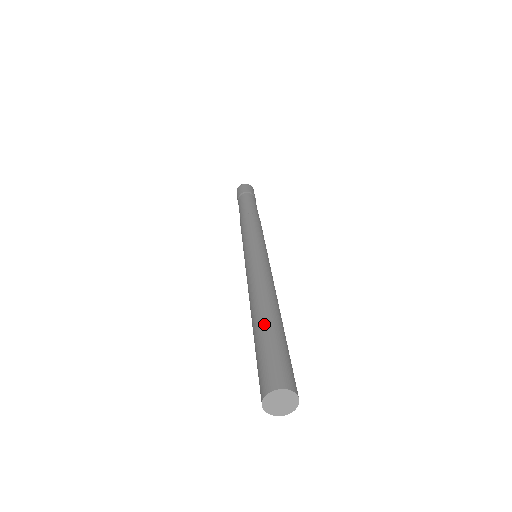
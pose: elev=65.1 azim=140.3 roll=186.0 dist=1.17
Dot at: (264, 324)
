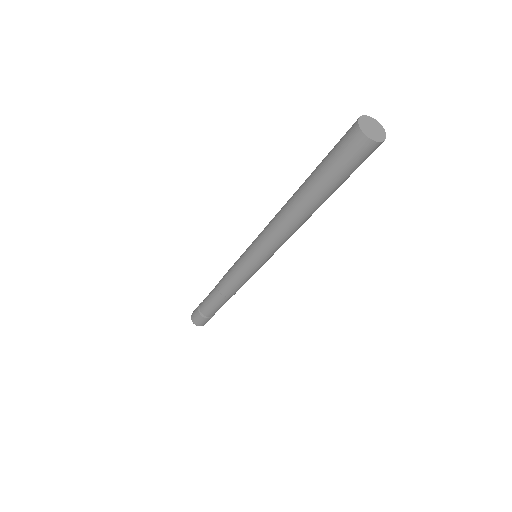
Dot at: occluded
